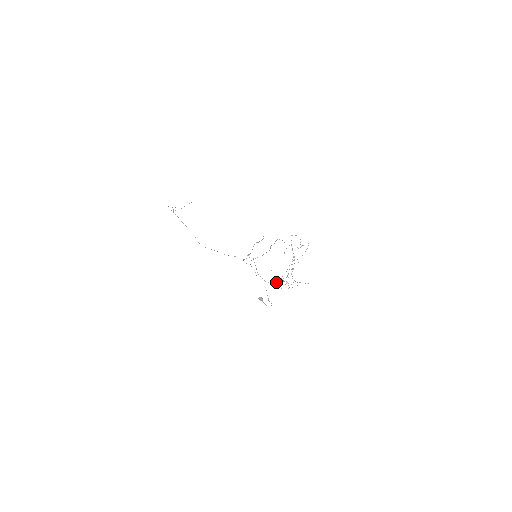
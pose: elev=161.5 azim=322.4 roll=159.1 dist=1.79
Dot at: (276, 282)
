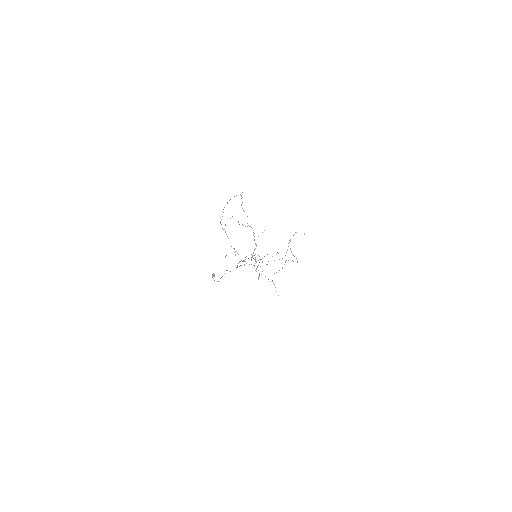
Dot at: occluded
